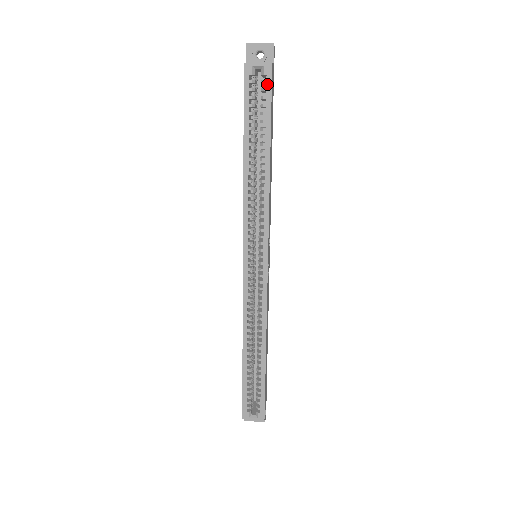
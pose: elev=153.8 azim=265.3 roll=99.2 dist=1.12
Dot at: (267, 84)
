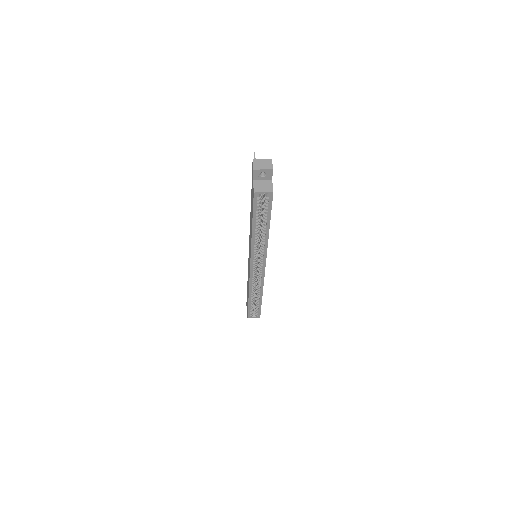
Dot at: (269, 201)
